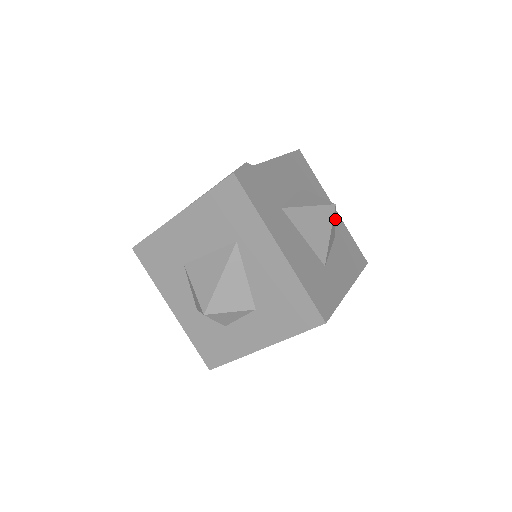
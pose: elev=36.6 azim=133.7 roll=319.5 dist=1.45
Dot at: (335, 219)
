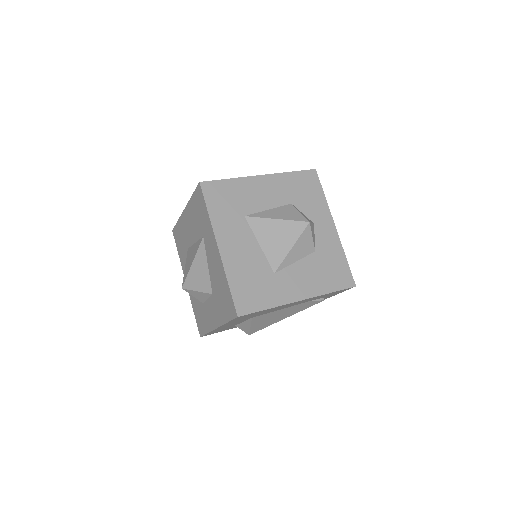
Dot at: (312, 236)
